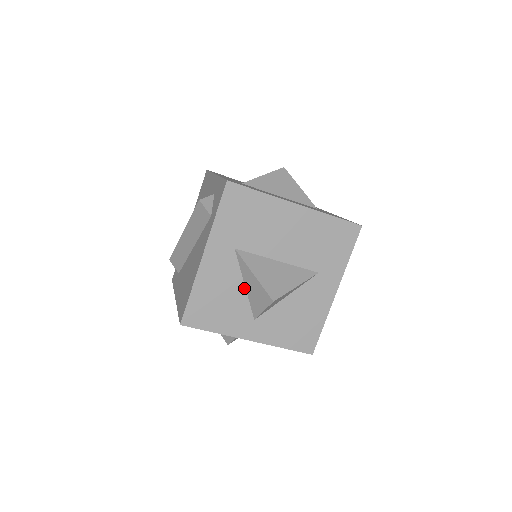
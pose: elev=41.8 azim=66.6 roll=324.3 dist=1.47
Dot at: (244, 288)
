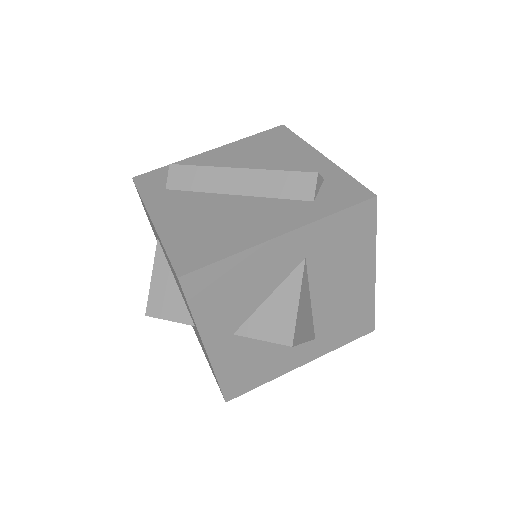
Dot at: (265, 299)
